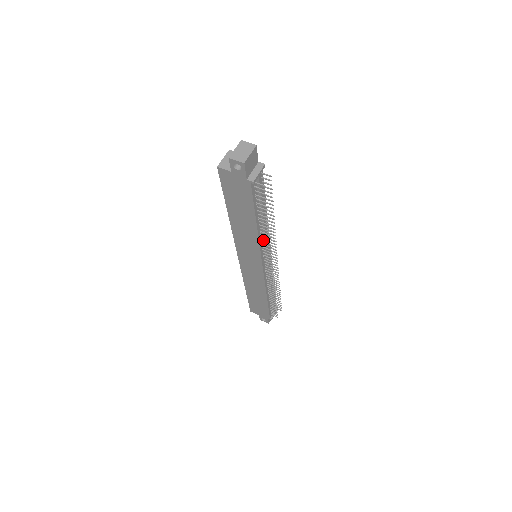
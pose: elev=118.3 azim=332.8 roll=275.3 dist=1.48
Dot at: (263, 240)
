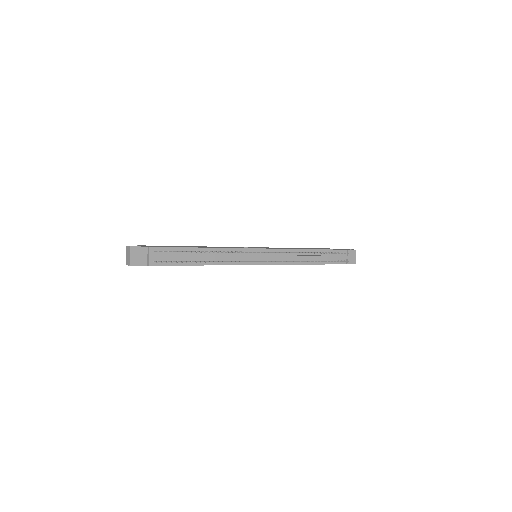
Dot at: (230, 258)
